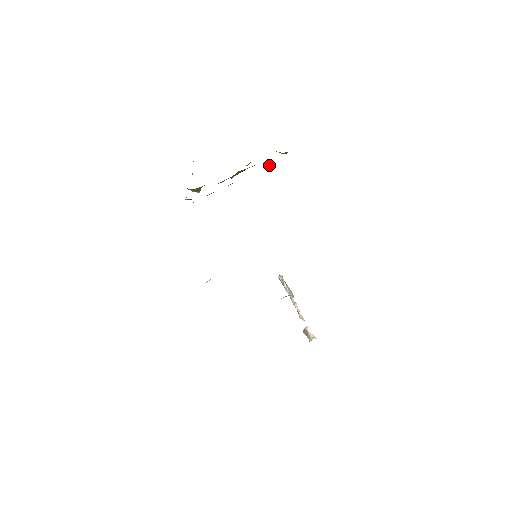
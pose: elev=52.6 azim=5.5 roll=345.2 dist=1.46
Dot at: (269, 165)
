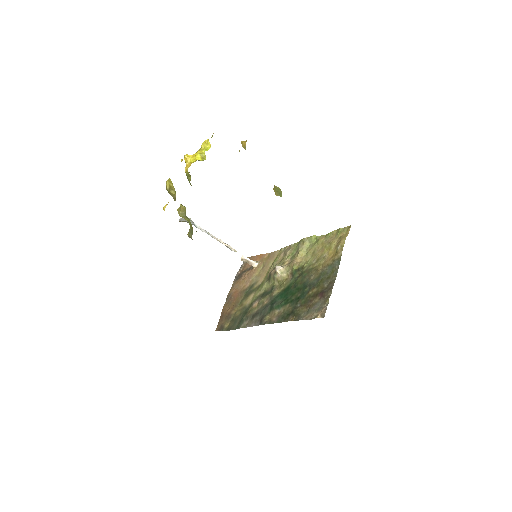
Dot at: (276, 190)
